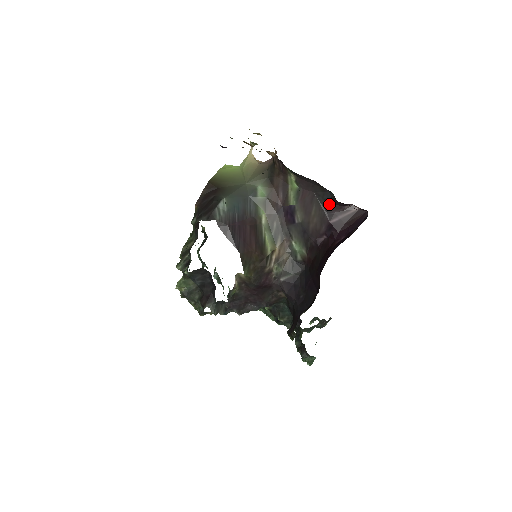
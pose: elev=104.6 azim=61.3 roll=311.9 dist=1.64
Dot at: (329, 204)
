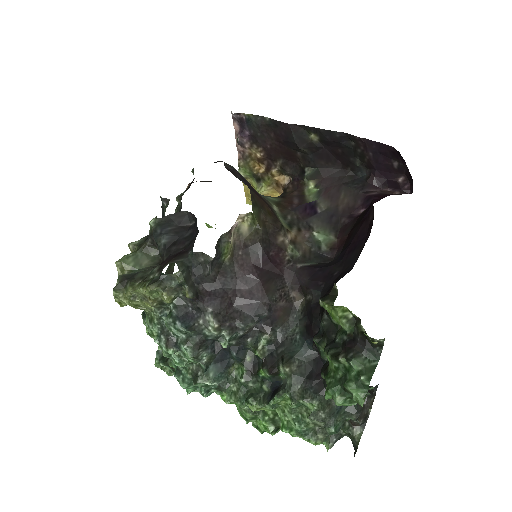
Dot at: (362, 185)
